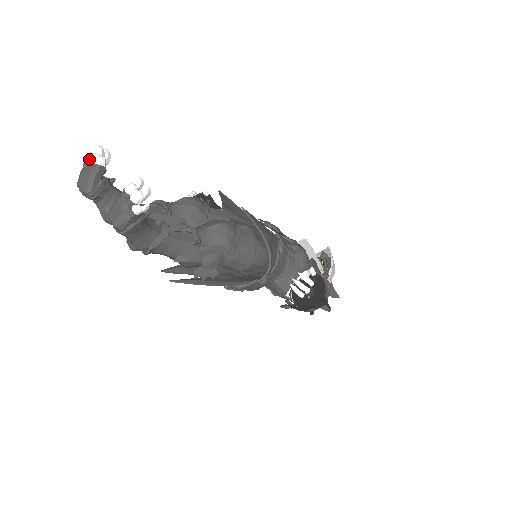
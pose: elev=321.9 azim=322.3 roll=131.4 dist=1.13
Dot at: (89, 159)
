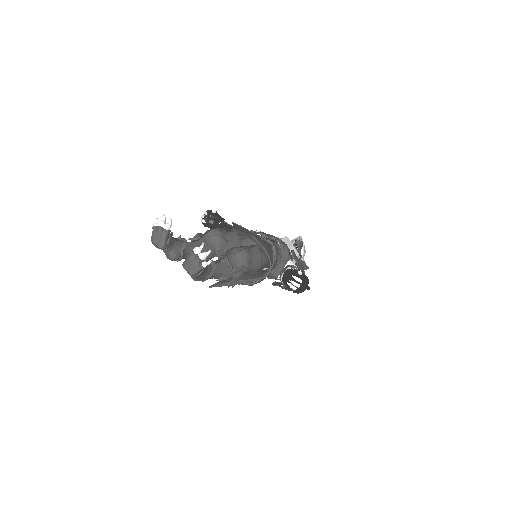
Dot at: (158, 225)
